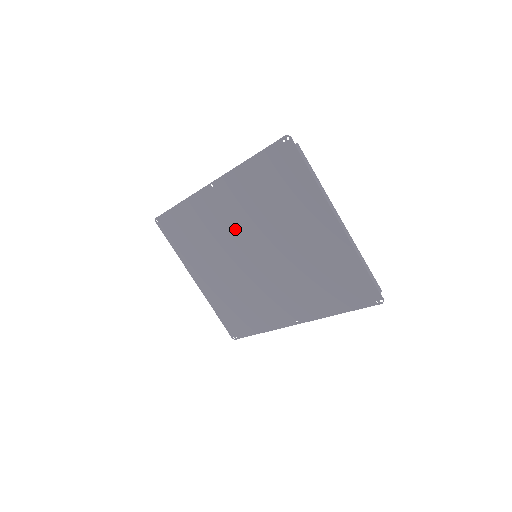
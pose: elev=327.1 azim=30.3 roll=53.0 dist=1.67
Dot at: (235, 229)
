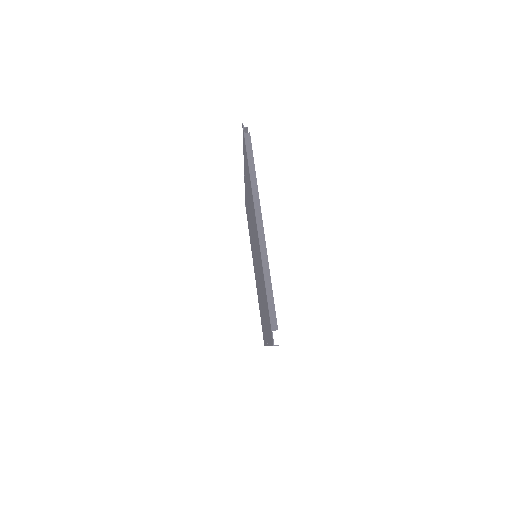
Dot at: occluded
